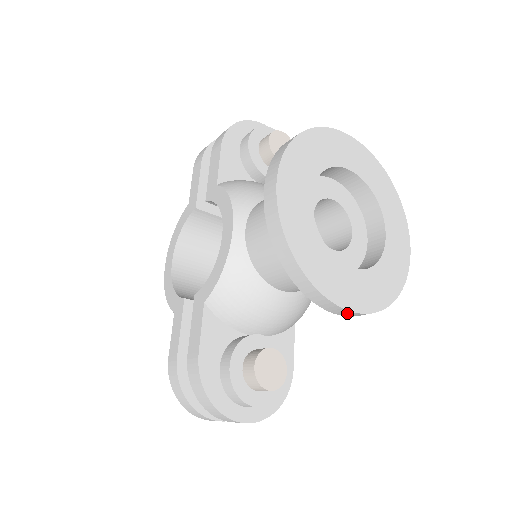
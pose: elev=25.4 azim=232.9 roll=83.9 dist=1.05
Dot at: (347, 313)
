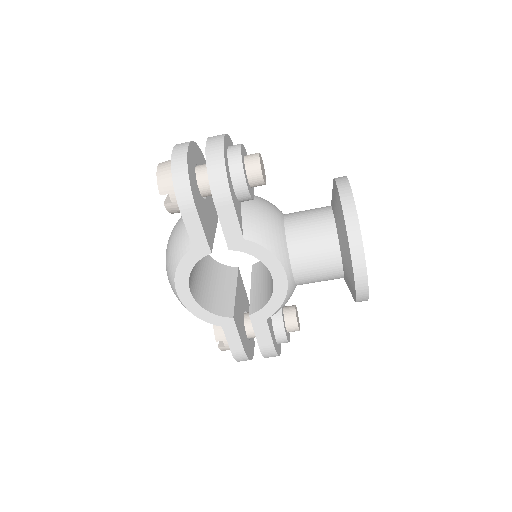
Dot at: occluded
